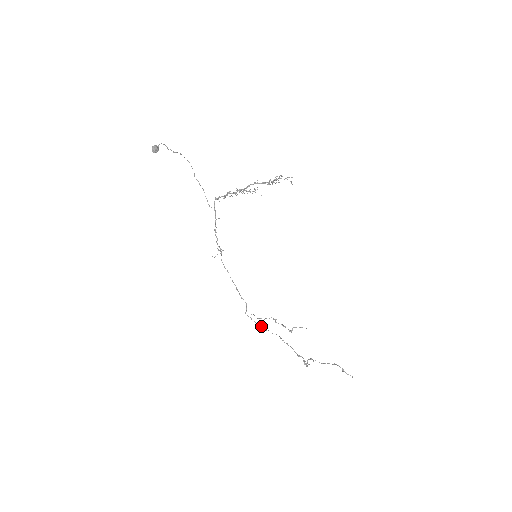
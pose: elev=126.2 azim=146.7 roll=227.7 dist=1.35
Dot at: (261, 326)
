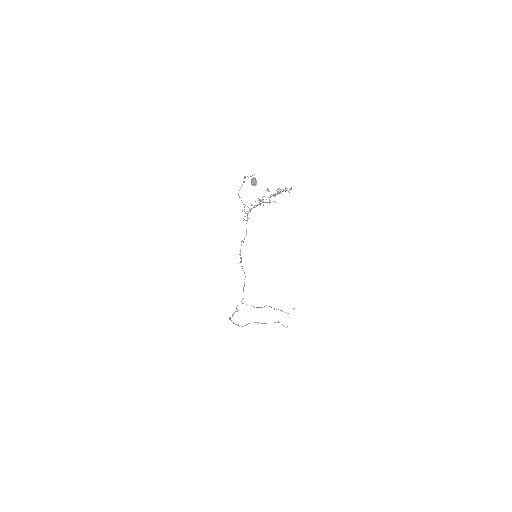
Dot at: (238, 310)
